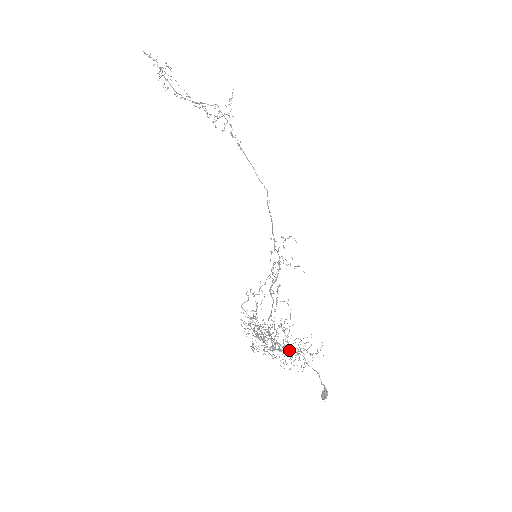
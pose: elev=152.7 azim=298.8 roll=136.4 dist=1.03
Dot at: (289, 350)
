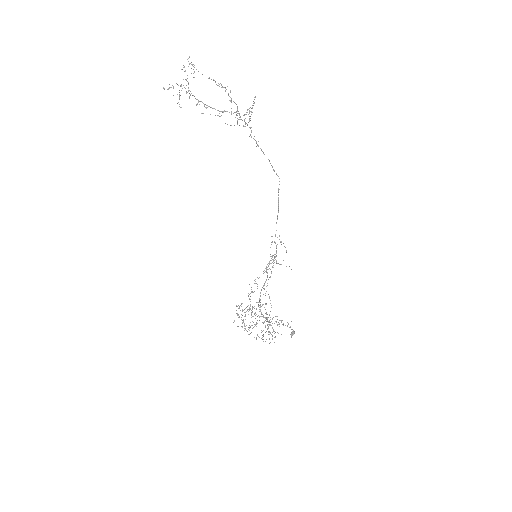
Dot at: (267, 325)
